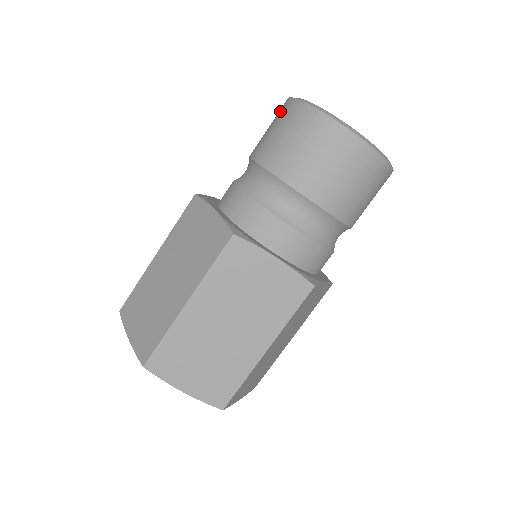
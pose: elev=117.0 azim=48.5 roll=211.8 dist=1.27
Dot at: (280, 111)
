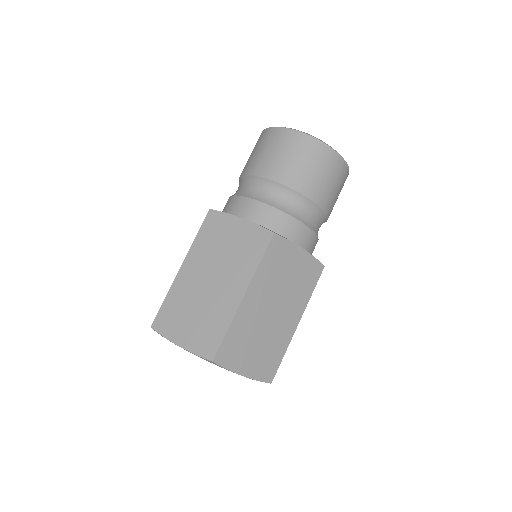
Dot at: (269, 137)
